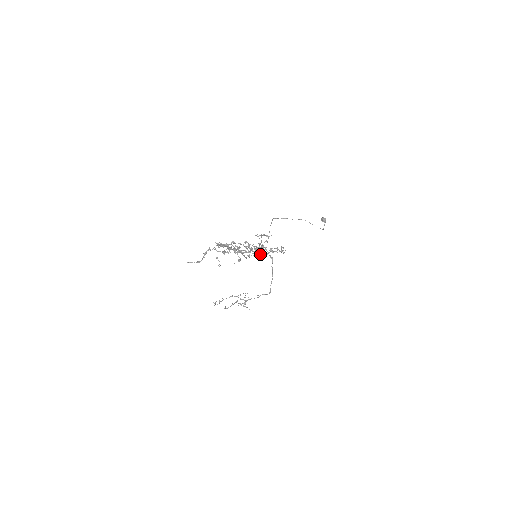
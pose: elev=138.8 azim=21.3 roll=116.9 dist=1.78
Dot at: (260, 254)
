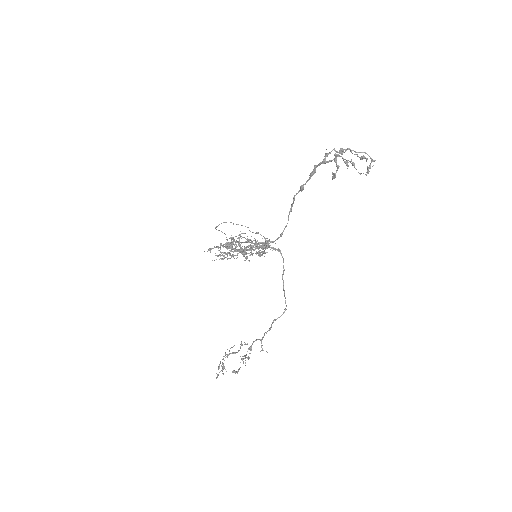
Dot at: (268, 245)
